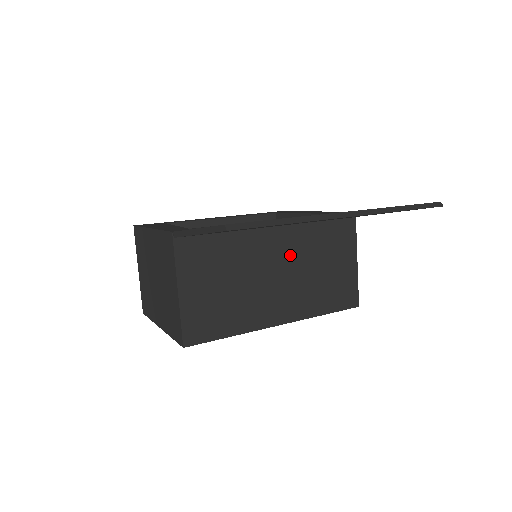
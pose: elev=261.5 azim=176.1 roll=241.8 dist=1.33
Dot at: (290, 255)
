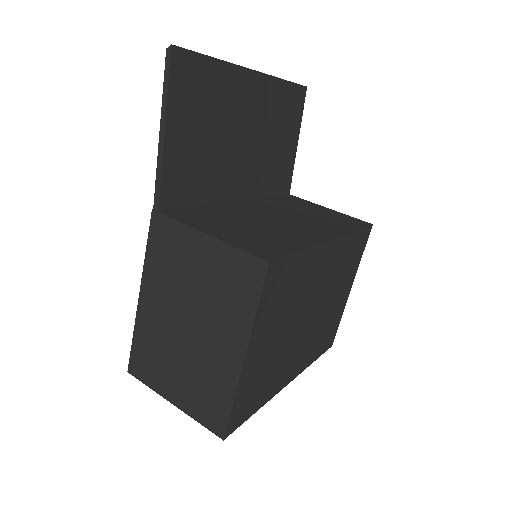
Dot at: (273, 210)
